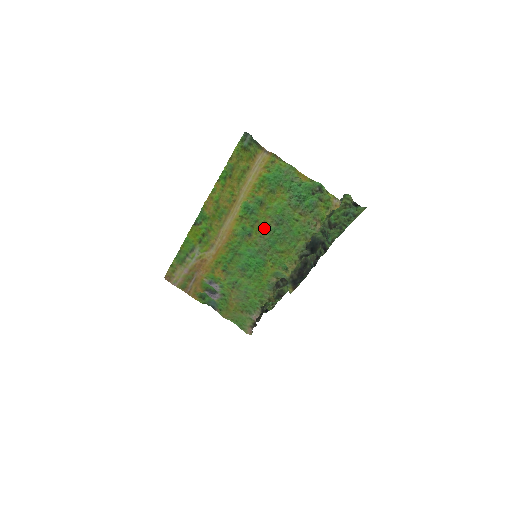
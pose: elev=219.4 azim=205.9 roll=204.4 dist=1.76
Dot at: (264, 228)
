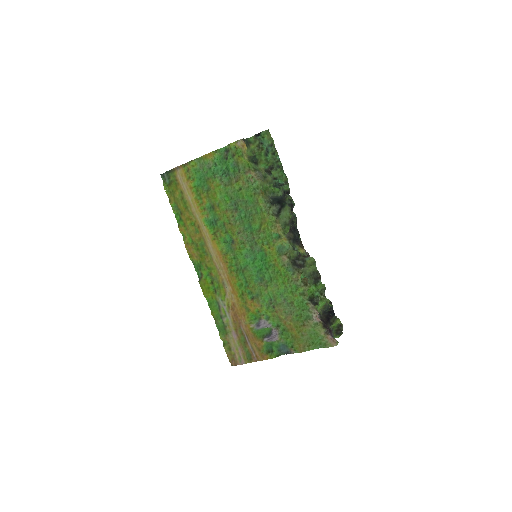
Dot at: (233, 224)
